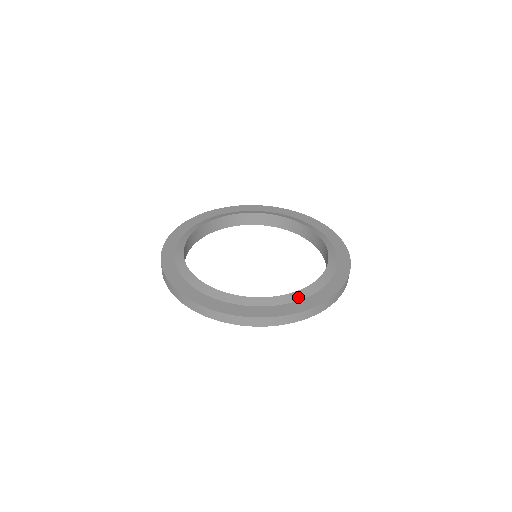
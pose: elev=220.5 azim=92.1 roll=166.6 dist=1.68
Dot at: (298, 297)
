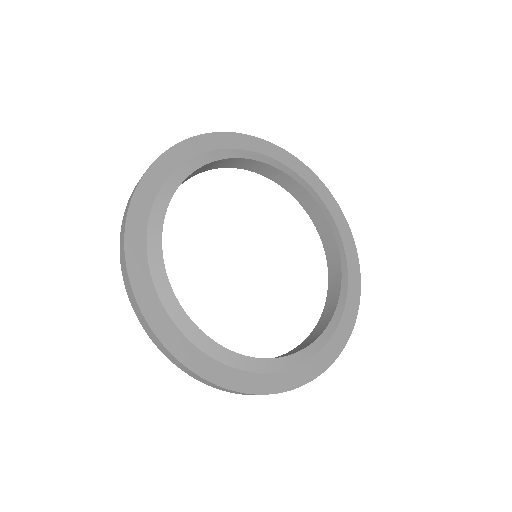
Dot at: (288, 364)
